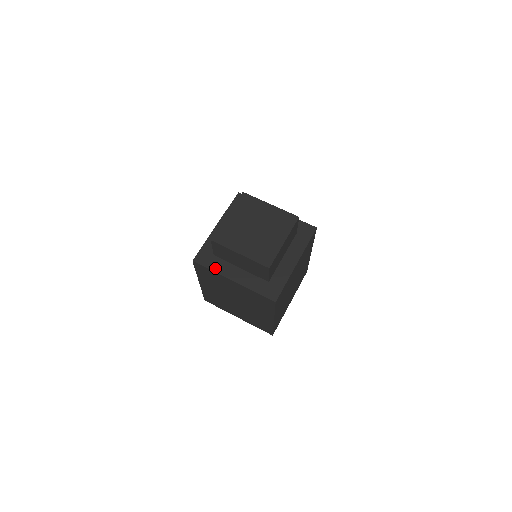
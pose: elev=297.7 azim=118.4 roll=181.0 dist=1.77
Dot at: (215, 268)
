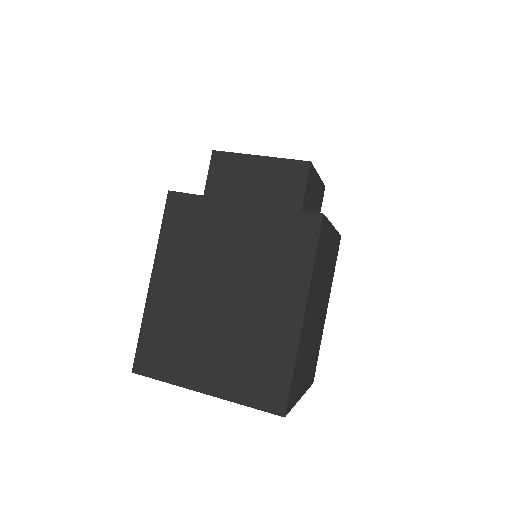
Dot at: (208, 197)
